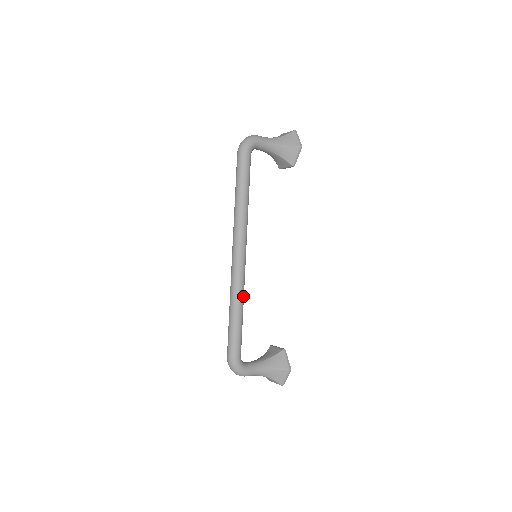
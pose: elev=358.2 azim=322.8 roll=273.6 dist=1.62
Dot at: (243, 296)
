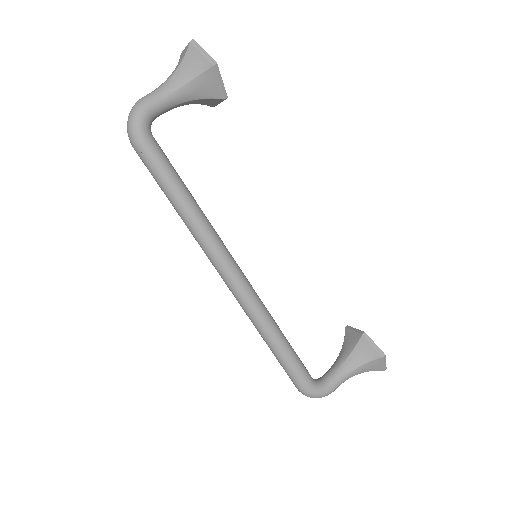
Dot at: (270, 319)
